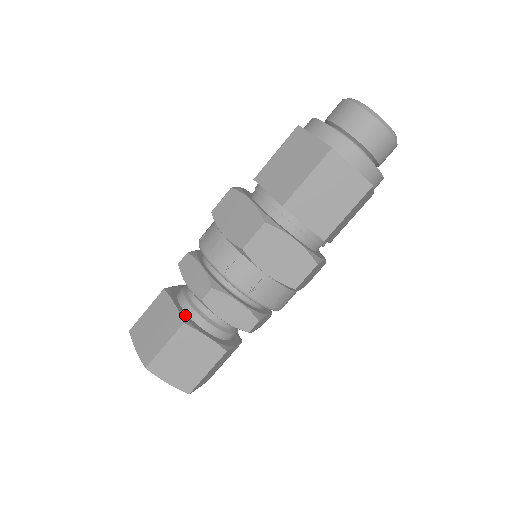
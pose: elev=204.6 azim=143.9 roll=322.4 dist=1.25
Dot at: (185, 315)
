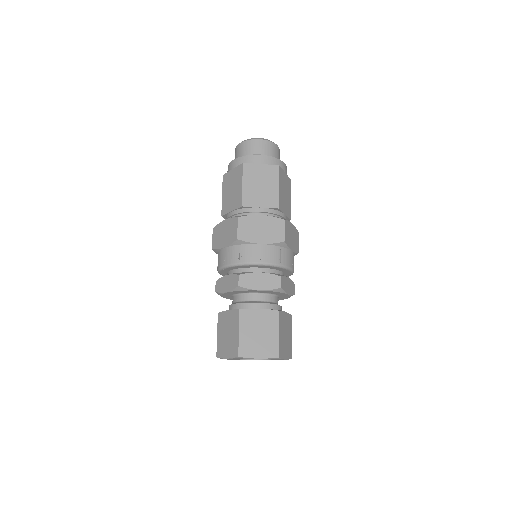
Dot at: (269, 310)
